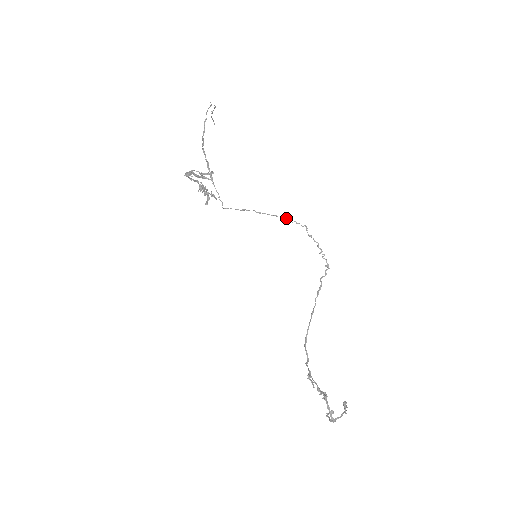
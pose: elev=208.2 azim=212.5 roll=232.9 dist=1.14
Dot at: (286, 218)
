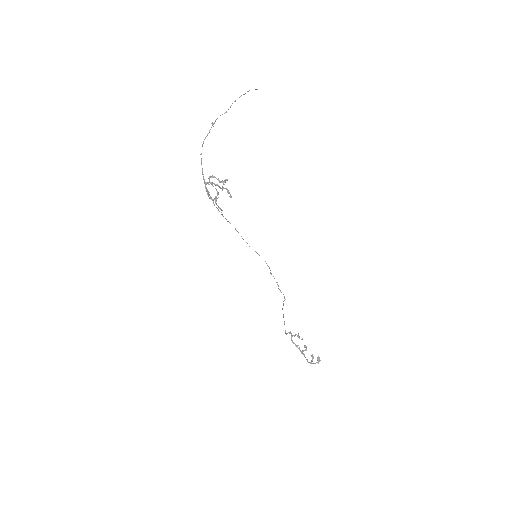
Dot at: occluded
